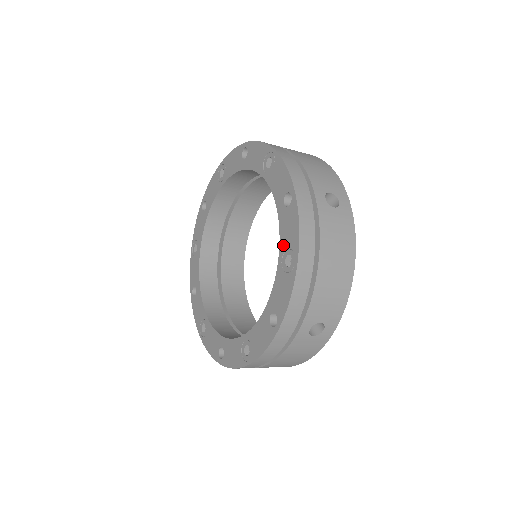
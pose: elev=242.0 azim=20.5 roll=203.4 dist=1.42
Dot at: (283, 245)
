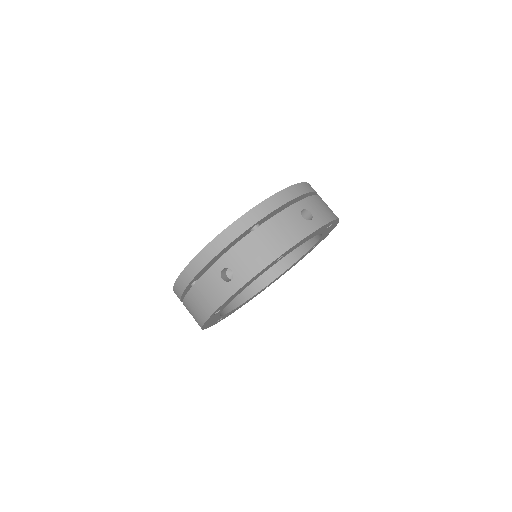
Dot at: occluded
